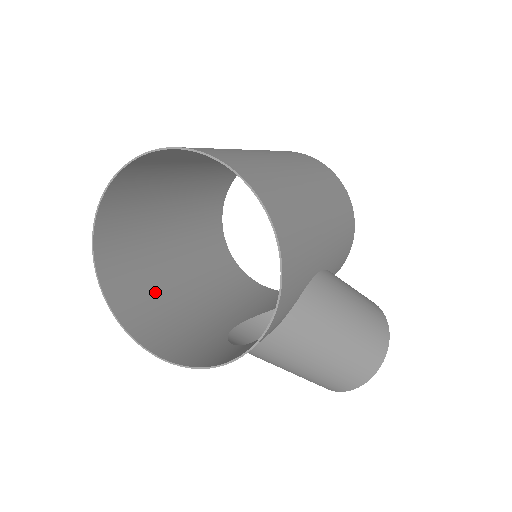
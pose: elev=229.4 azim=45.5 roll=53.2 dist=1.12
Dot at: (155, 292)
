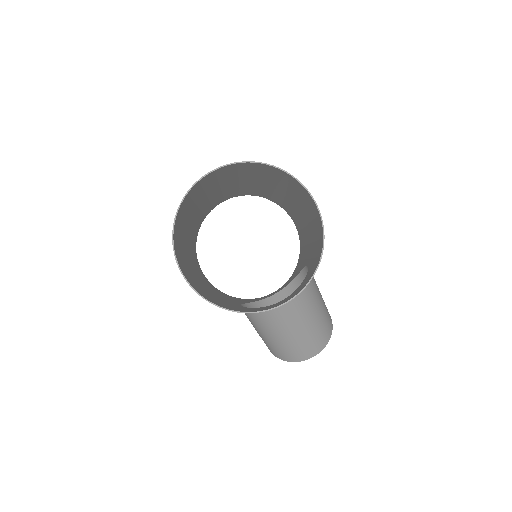
Dot at: (189, 271)
